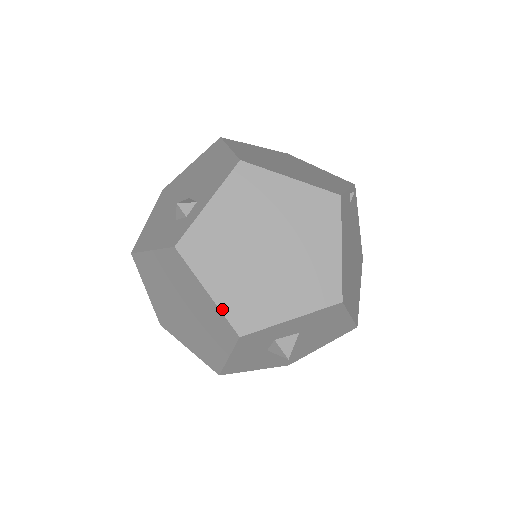
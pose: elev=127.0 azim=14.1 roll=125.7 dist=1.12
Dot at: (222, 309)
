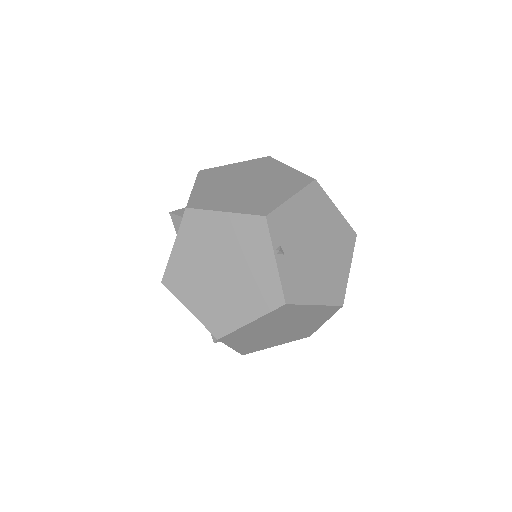
Dot at: occluded
